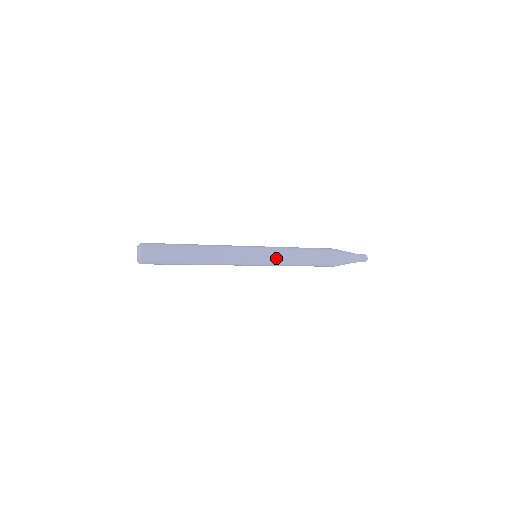
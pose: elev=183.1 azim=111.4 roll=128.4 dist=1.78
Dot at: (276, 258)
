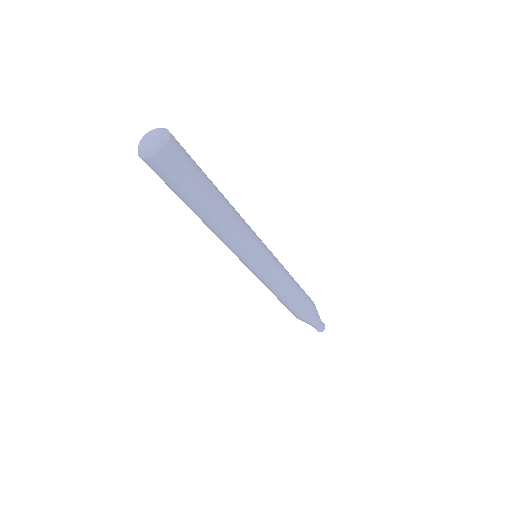
Dot at: occluded
